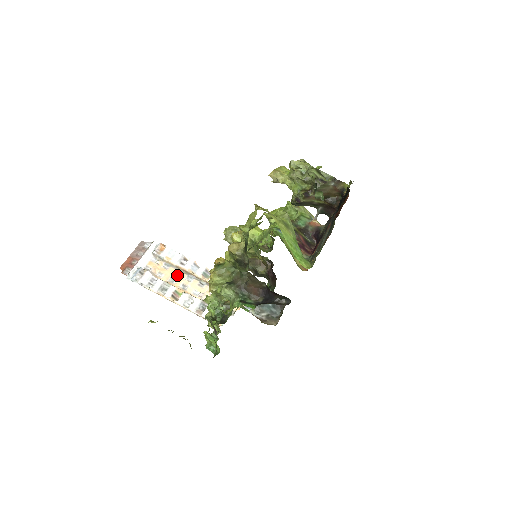
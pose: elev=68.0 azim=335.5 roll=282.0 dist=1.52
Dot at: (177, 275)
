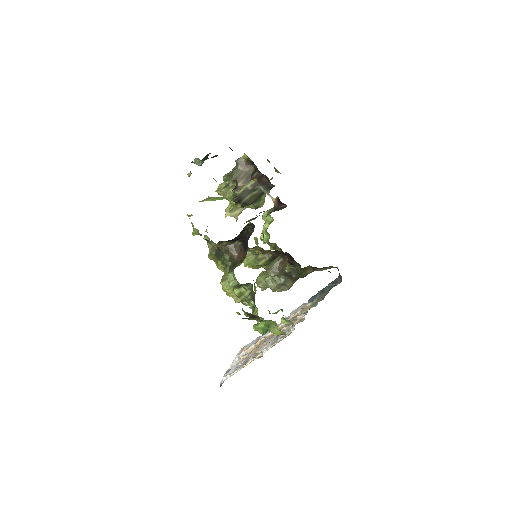
Dot at: (257, 349)
